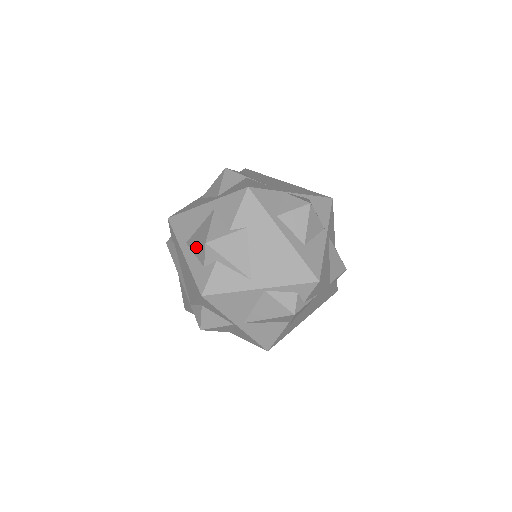
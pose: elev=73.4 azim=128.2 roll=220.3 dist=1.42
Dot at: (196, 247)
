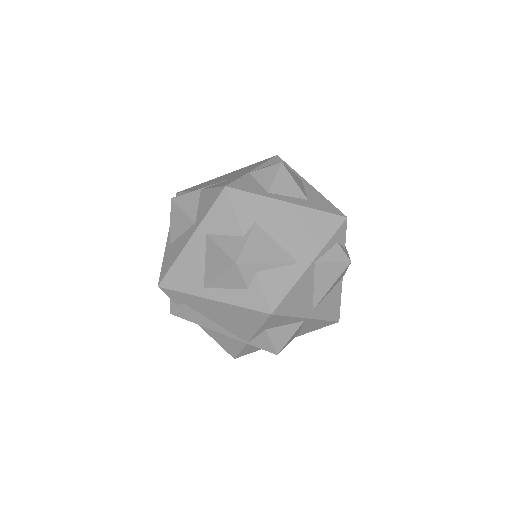
Dot at: (223, 279)
